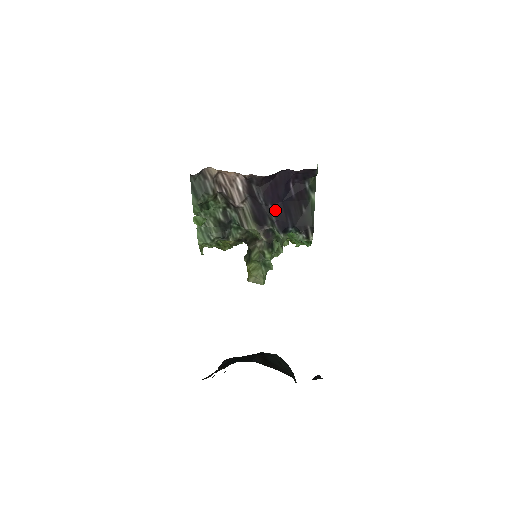
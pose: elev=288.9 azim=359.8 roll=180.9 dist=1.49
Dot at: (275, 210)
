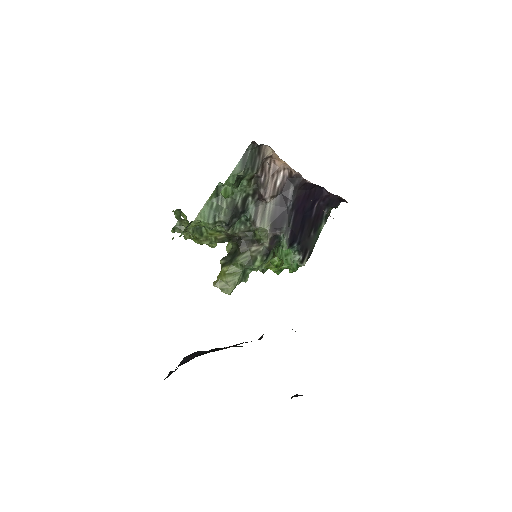
Dot at: (295, 219)
